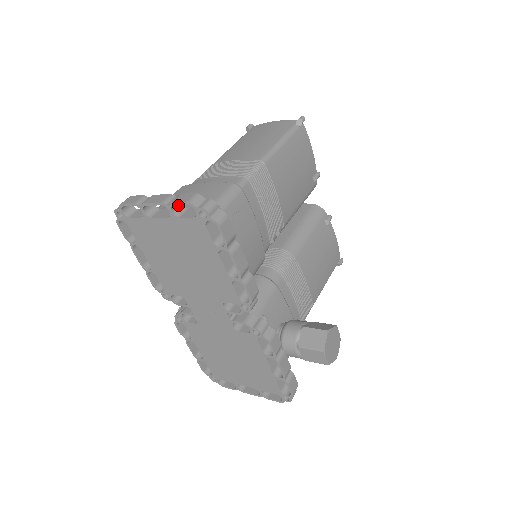
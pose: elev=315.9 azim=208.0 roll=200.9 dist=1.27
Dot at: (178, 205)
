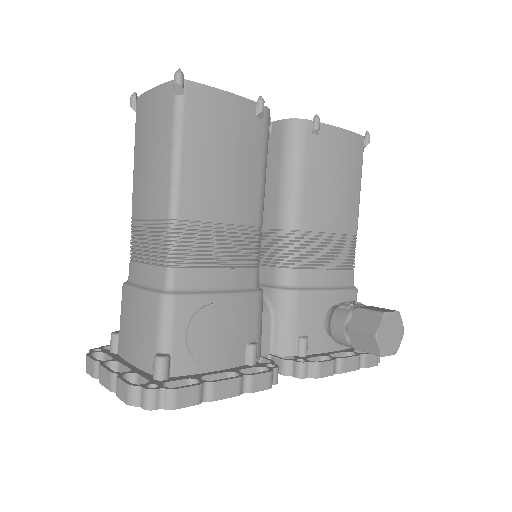
Dot at: (126, 379)
